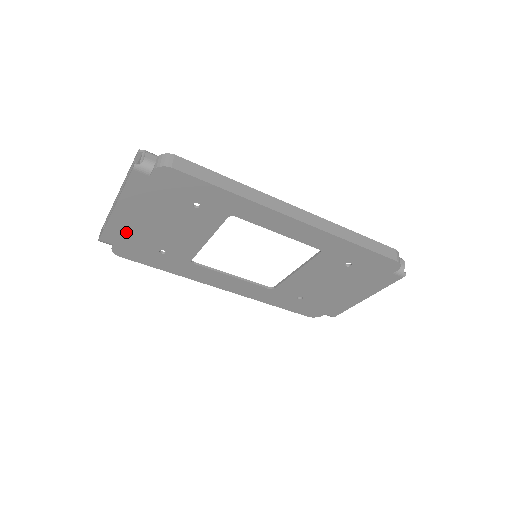
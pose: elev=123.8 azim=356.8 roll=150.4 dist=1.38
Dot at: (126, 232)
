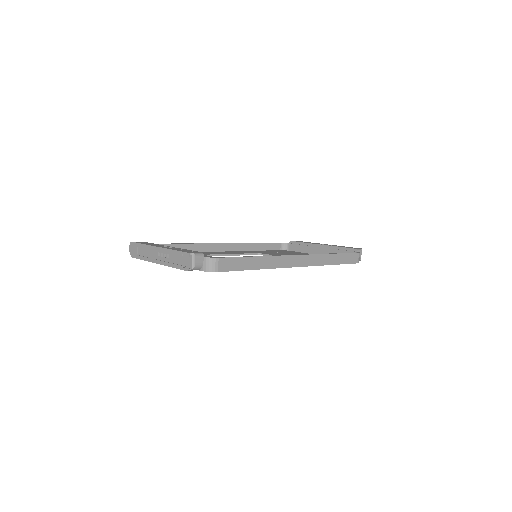
Dot at: occluded
